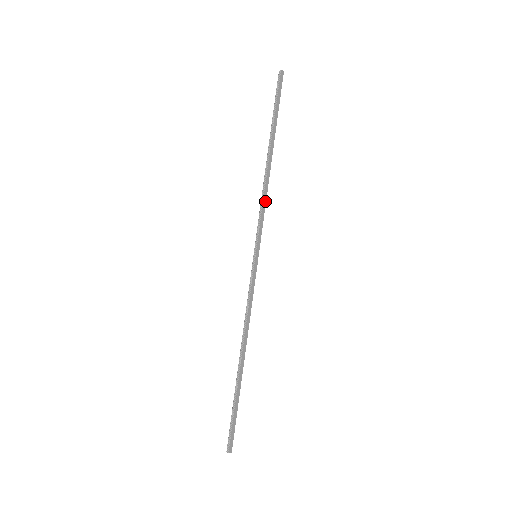
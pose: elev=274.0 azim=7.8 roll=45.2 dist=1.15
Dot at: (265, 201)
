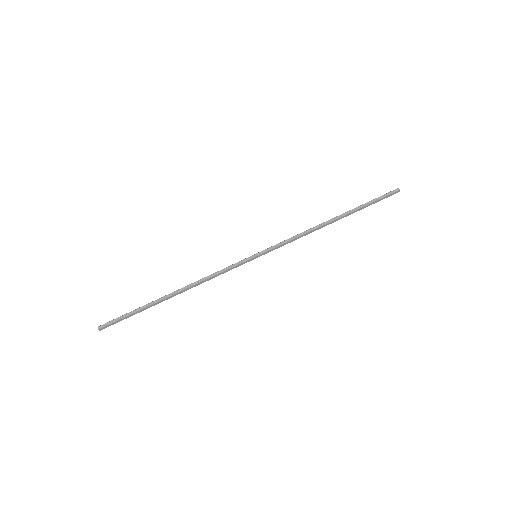
Dot at: (300, 237)
